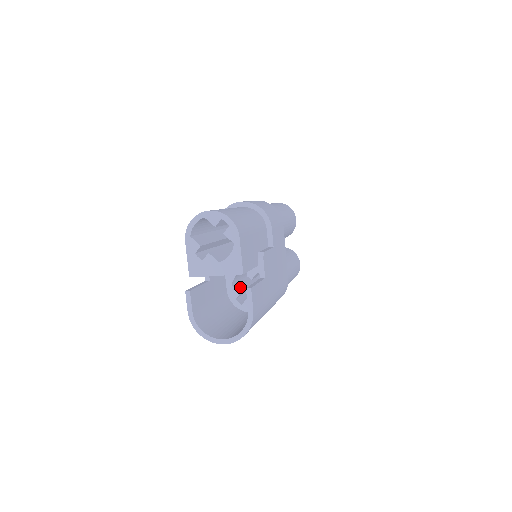
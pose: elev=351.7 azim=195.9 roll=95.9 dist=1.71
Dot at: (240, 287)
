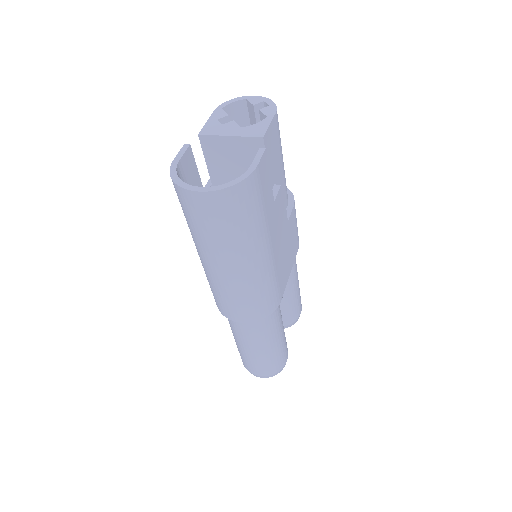
Dot at: occluded
